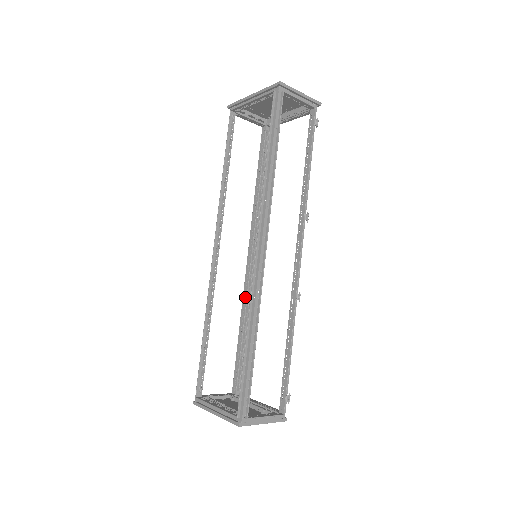
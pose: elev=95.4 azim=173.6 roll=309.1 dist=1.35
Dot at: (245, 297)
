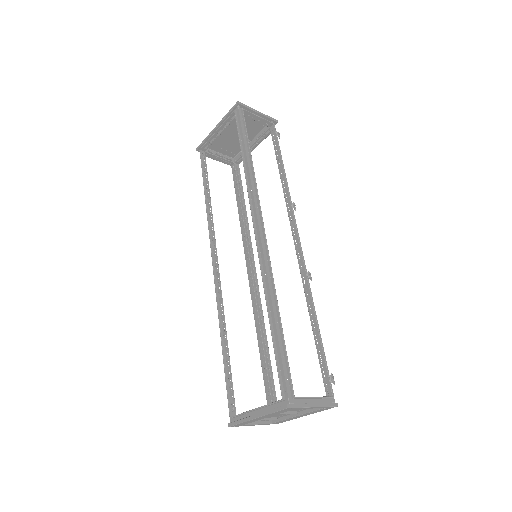
Dot at: (256, 311)
